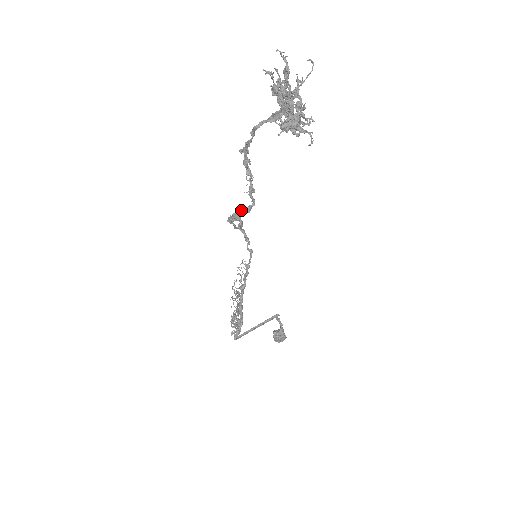
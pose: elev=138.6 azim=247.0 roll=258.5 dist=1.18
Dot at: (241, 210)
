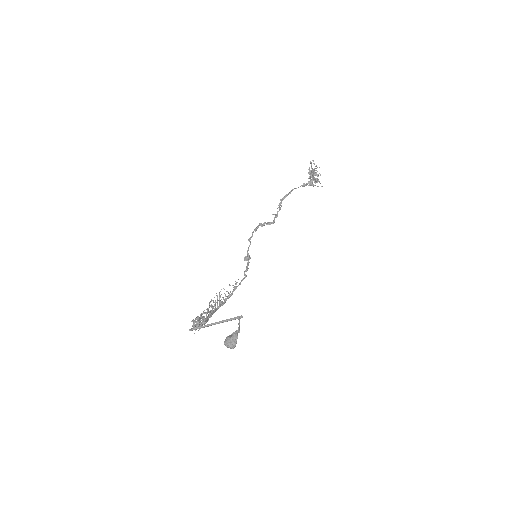
Dot at: (265, 222)
